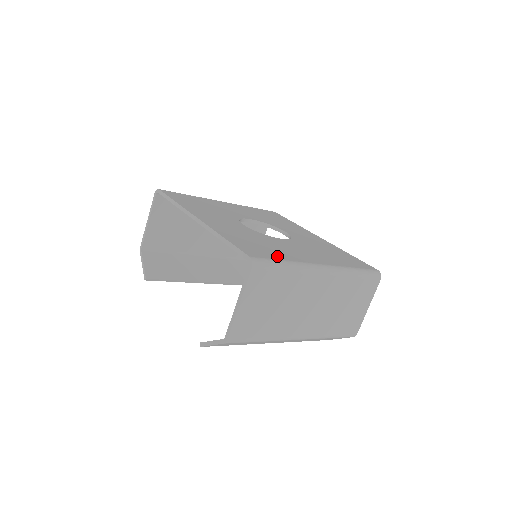
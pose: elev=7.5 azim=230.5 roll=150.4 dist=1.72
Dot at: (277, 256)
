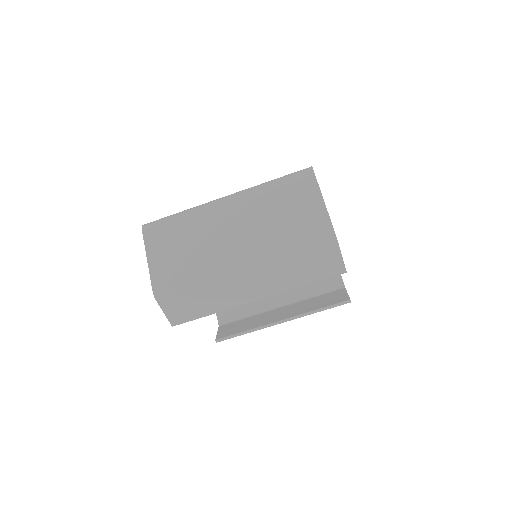
Dot at: occluded
